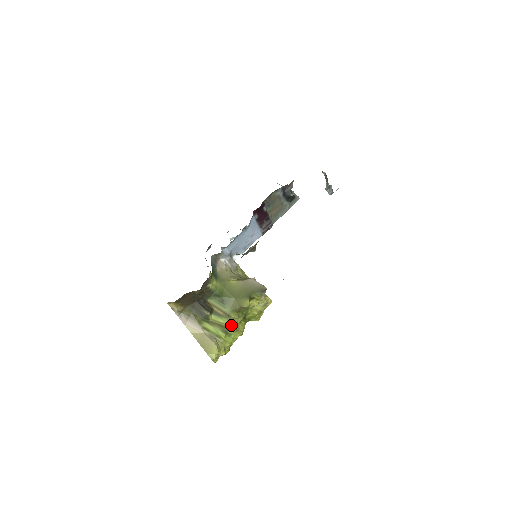
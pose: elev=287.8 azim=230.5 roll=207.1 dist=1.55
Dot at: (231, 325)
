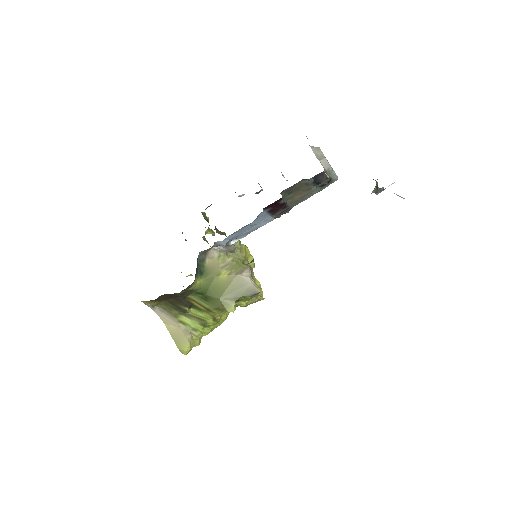
Dot at: (211, 319)
